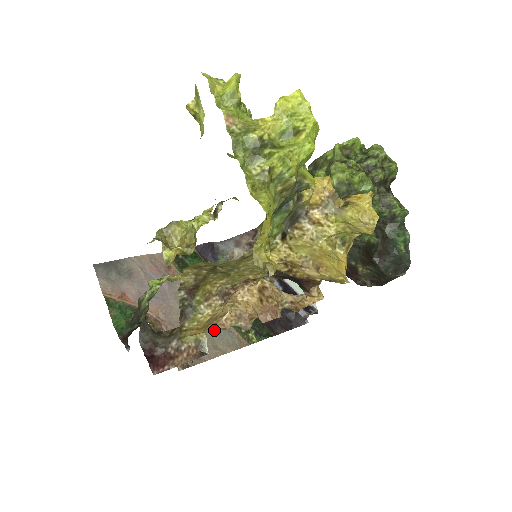
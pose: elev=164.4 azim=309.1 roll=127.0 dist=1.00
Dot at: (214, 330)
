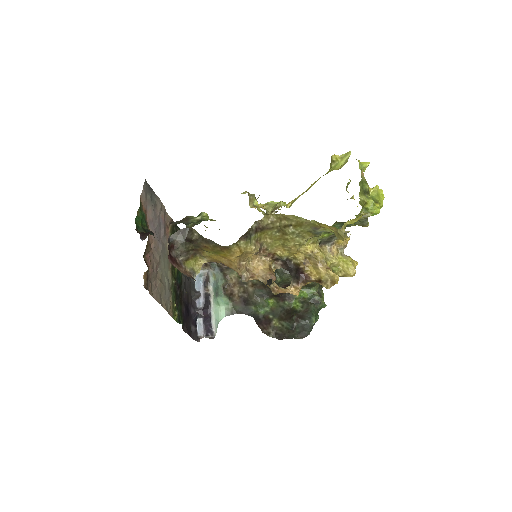
Dot at: (165, 287)
